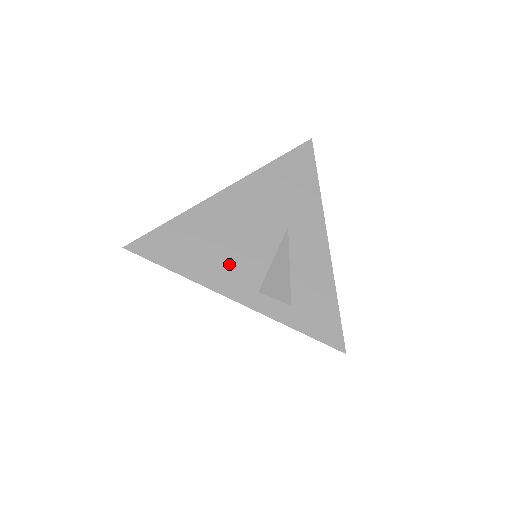
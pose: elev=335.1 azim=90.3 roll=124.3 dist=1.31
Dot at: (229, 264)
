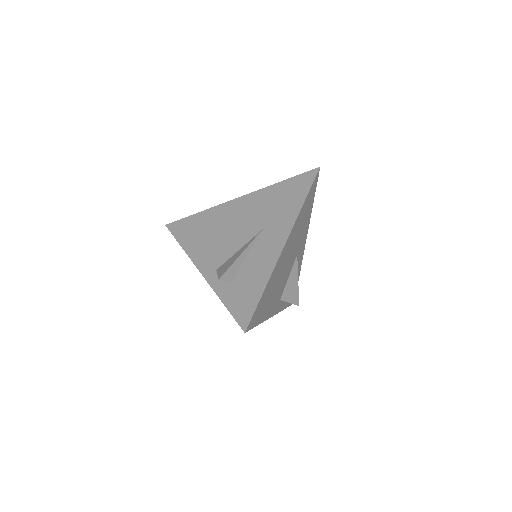
Dot at: (211, 247)
